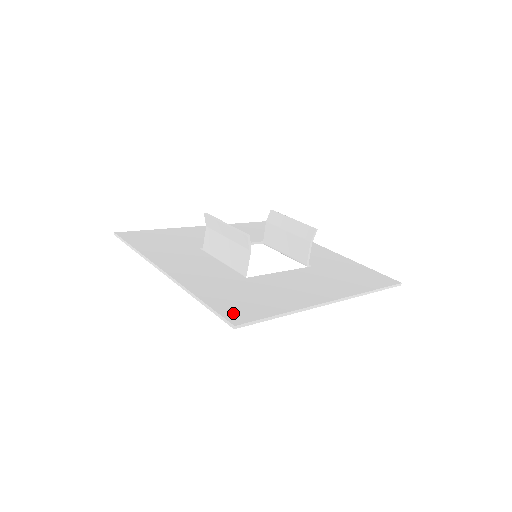
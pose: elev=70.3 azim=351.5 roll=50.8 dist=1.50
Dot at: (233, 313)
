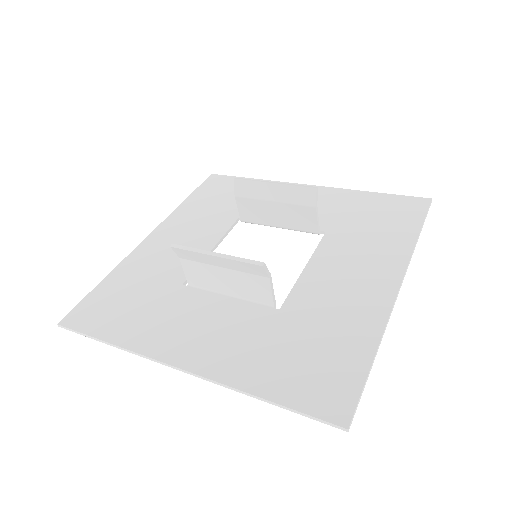
Dot at: (325, 401)
